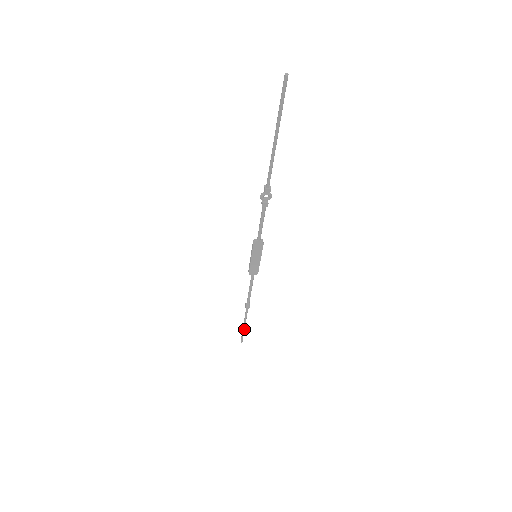
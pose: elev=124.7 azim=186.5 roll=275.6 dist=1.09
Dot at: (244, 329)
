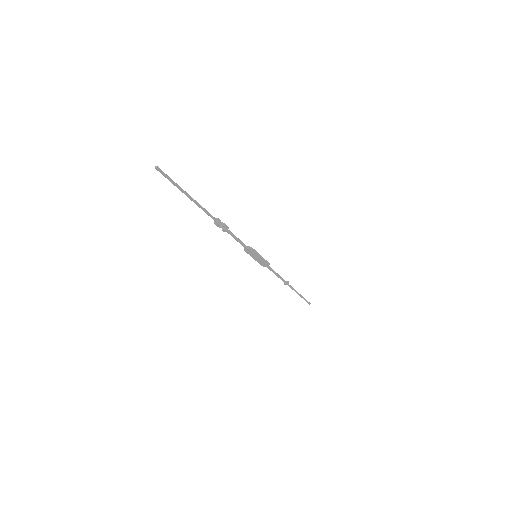
Dot at: (301, 296)
